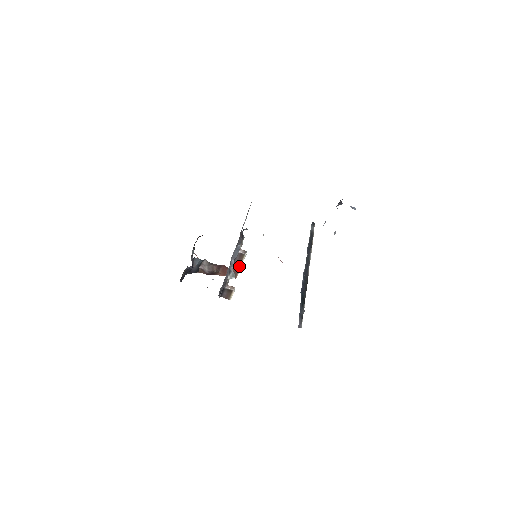
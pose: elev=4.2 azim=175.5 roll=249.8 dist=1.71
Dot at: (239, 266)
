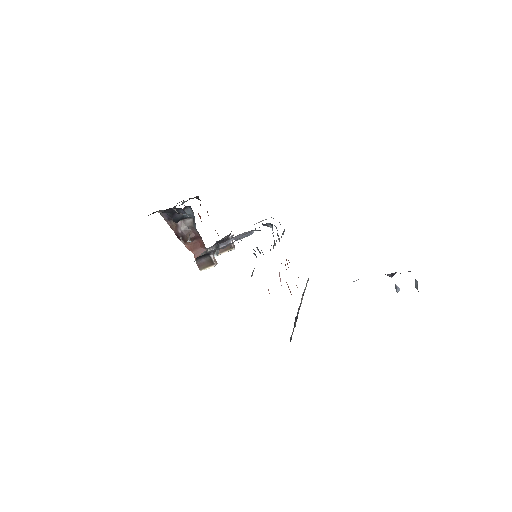
Dot at: occluded
